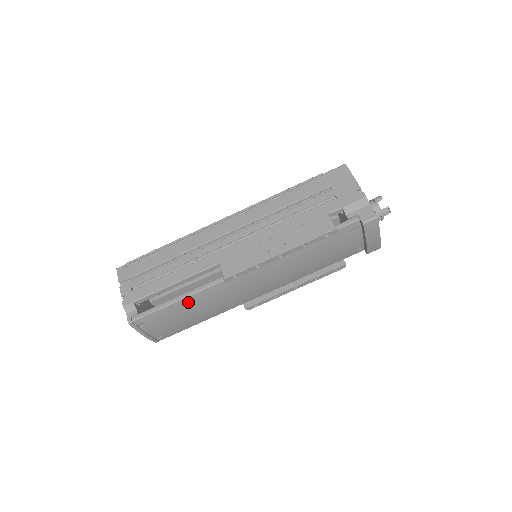
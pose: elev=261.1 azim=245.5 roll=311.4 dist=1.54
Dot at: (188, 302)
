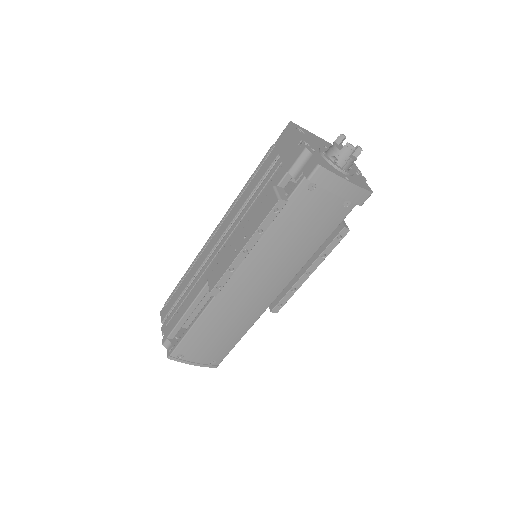
Dot at: (203, 324)
